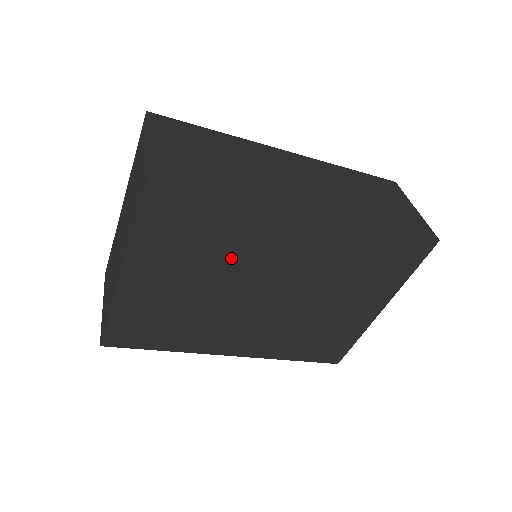
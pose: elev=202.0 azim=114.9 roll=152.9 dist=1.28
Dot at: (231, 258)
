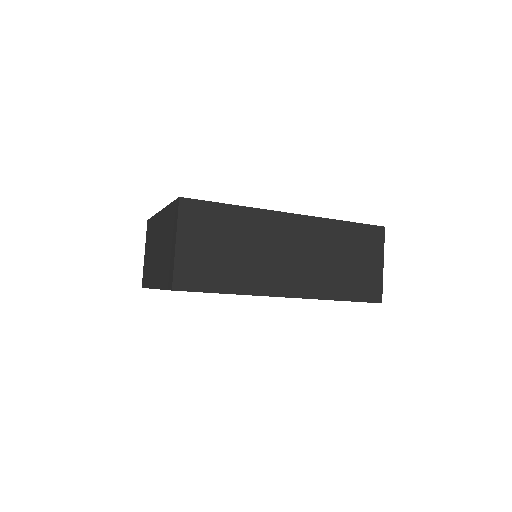
Dot at: occluded
